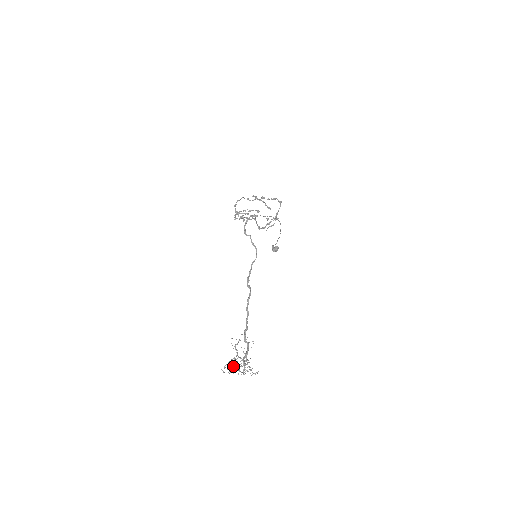
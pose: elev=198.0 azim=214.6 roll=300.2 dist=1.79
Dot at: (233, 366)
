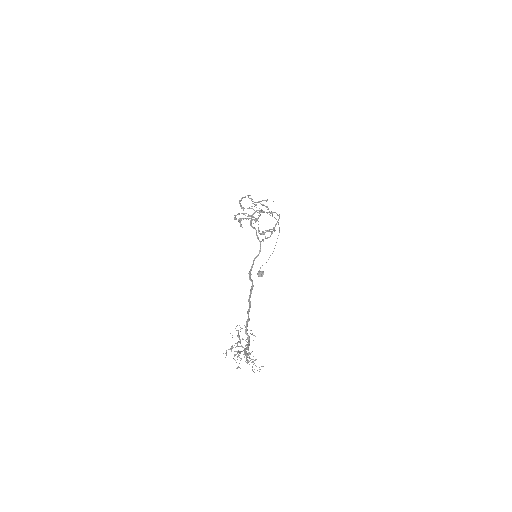
Dot at: occluded
